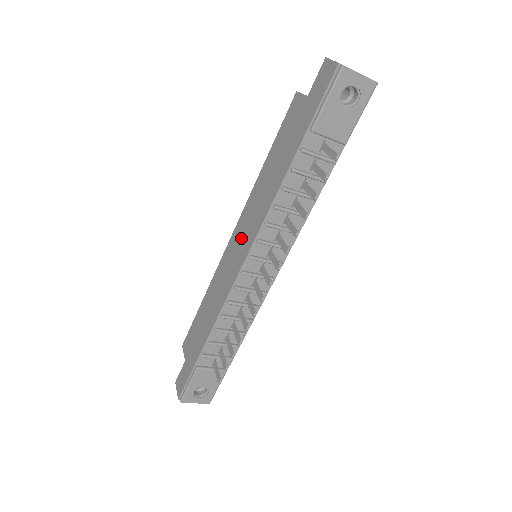
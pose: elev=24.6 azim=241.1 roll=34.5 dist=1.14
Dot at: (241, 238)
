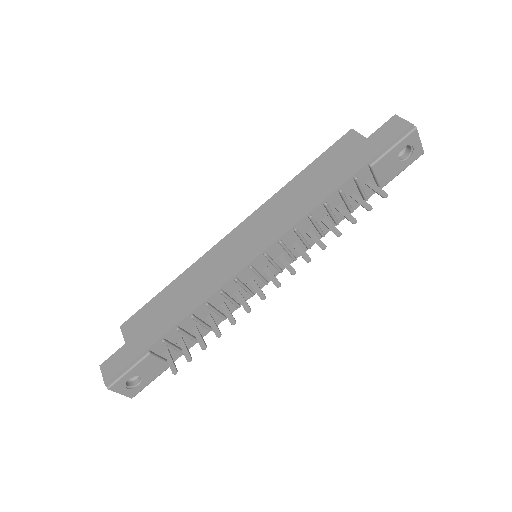
Dot at: (253, 234)
